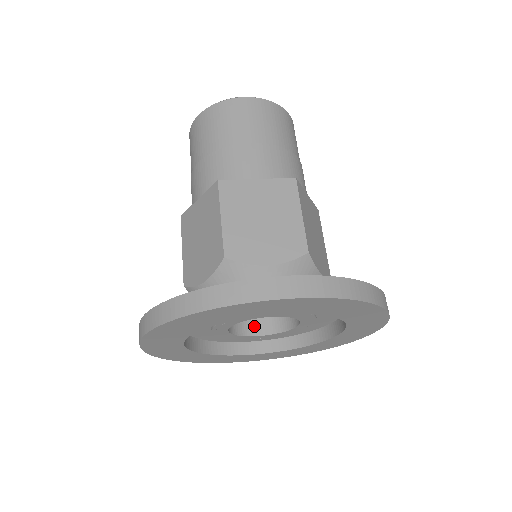
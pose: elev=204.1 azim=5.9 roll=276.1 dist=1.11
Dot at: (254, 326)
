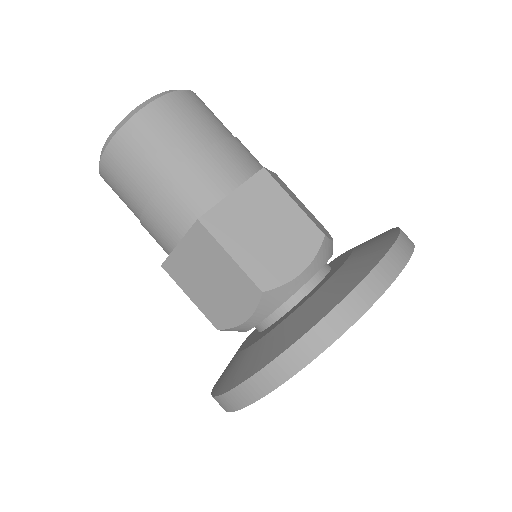
Dot at: occluded
